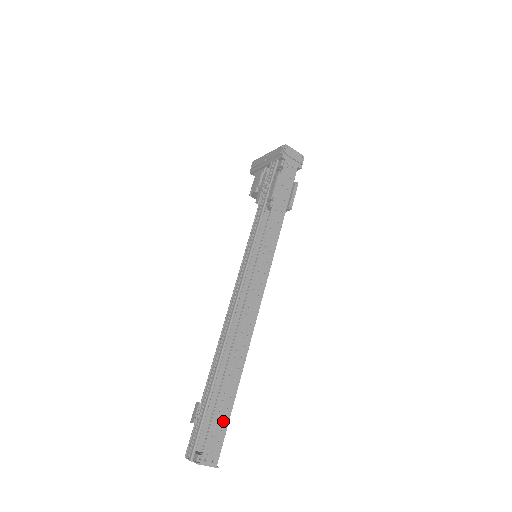
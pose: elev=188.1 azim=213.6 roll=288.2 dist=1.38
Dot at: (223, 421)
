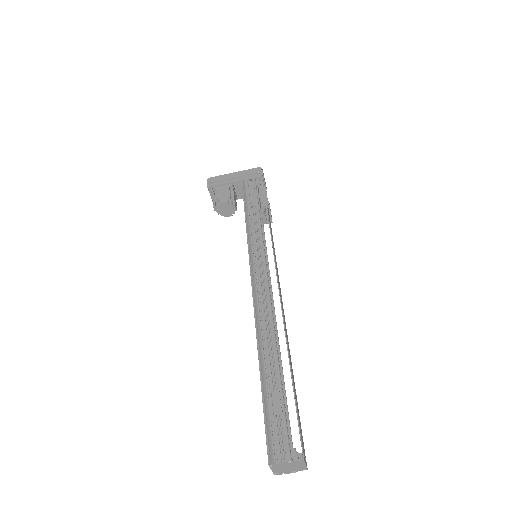
Dot at: (298, 412)
